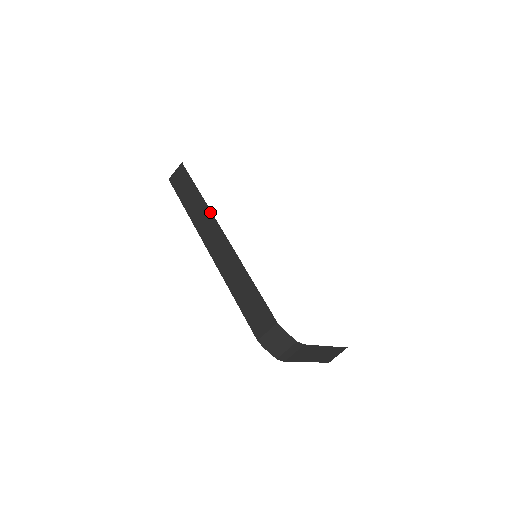
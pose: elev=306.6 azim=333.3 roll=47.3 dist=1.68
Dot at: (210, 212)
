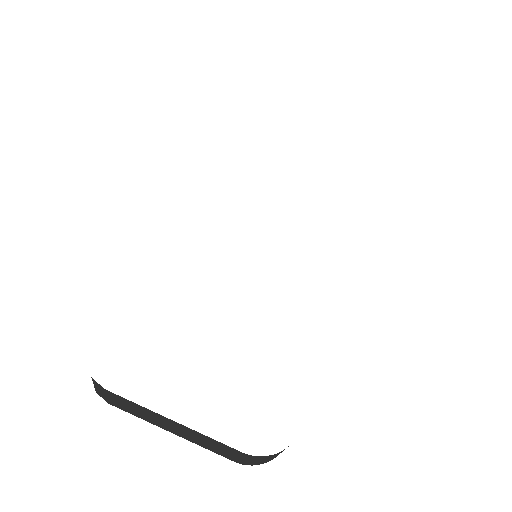
Dot at: occluded
